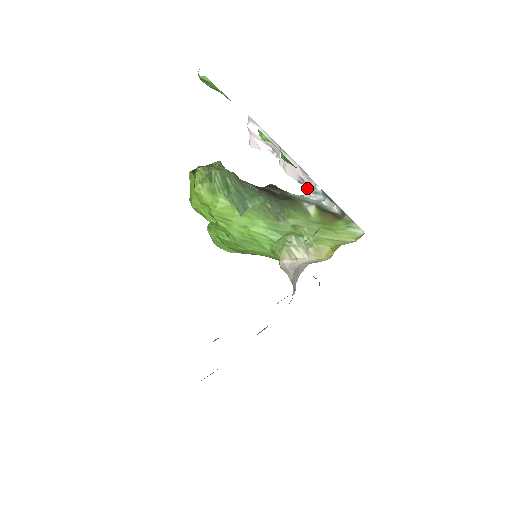
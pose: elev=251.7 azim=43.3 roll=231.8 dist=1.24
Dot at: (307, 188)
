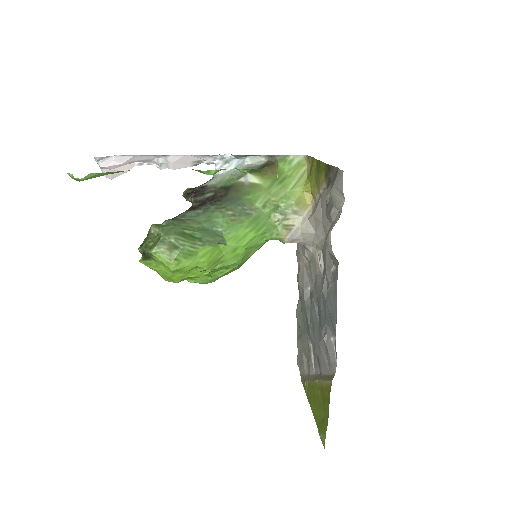
Dot at: (207, 164)
